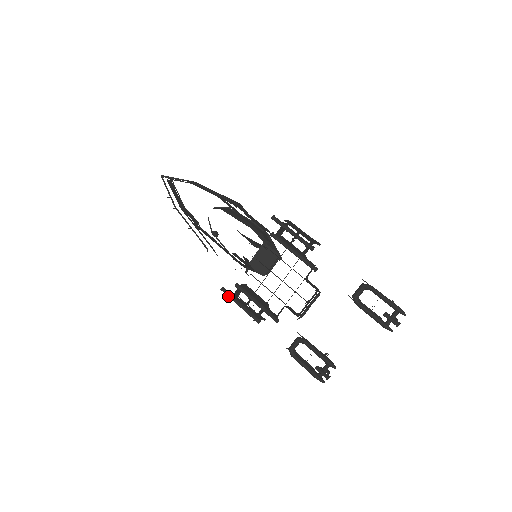
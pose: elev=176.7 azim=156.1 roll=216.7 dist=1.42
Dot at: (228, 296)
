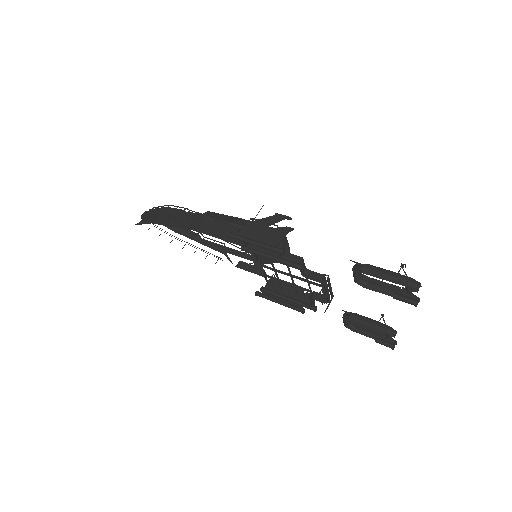
Dot at: occluded
